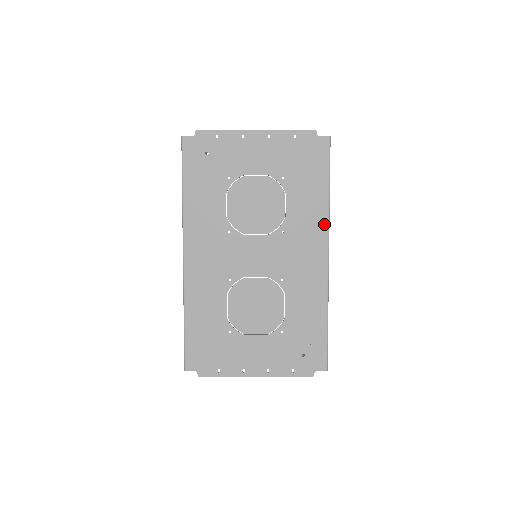
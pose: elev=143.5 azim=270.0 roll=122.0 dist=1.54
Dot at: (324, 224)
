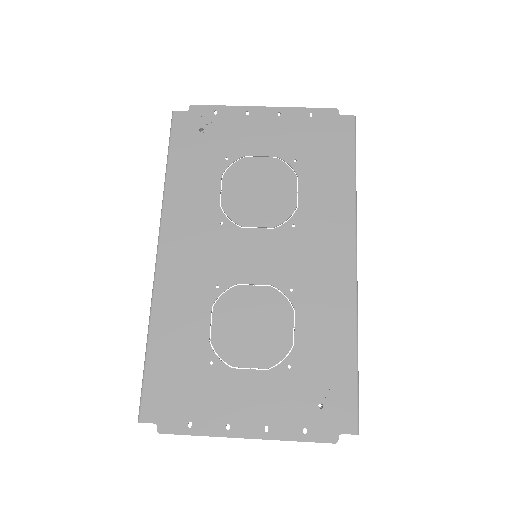
Dot at: (349, 218)
